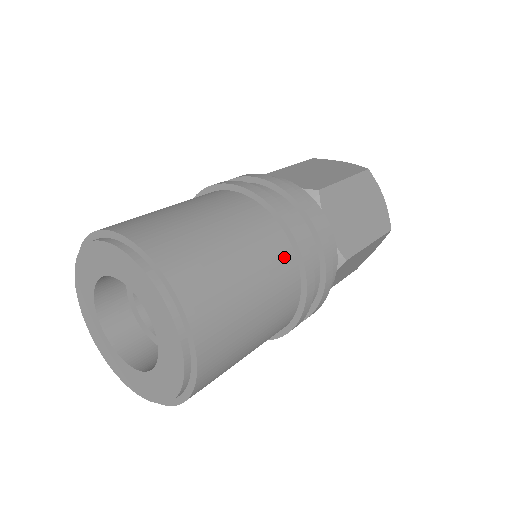
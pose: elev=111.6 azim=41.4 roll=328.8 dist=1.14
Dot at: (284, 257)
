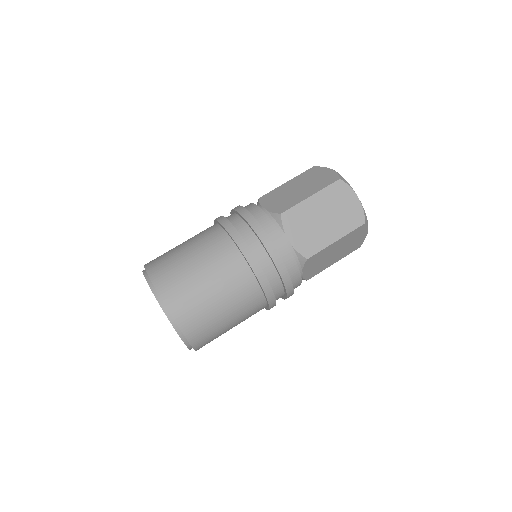
Dot at: (259, 308)
